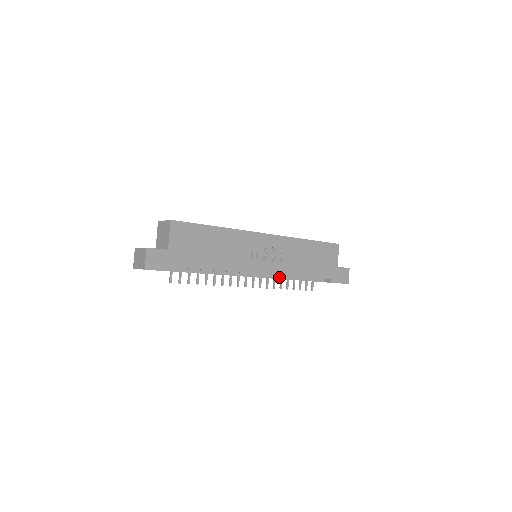
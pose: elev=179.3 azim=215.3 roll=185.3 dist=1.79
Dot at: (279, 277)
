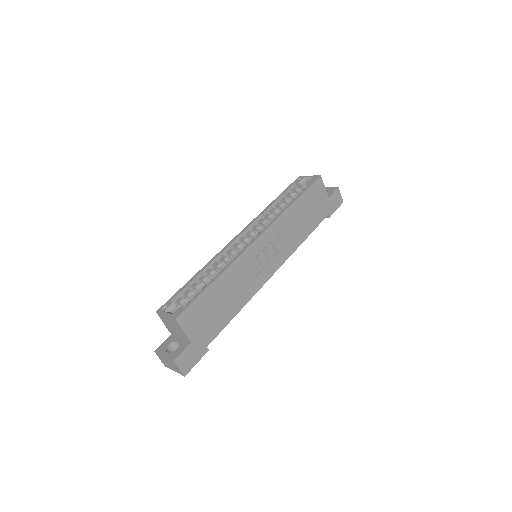
Dot at: occluded
